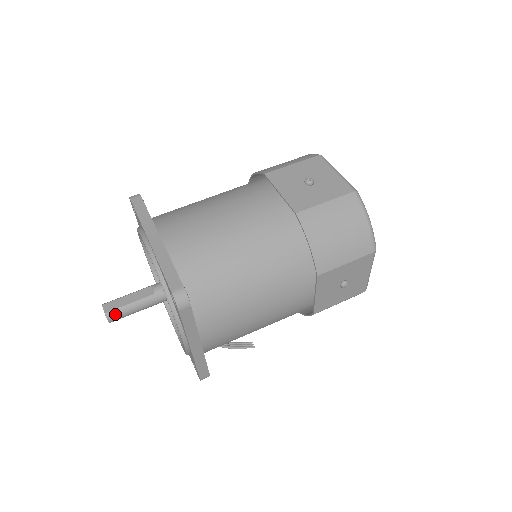
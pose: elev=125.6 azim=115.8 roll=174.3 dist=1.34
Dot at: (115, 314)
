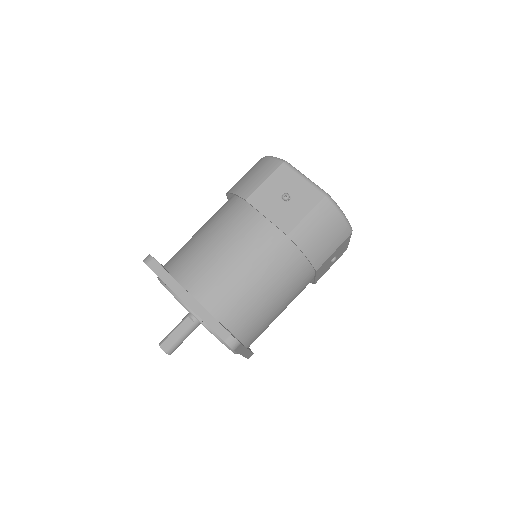
Dot at: (172, 349)
